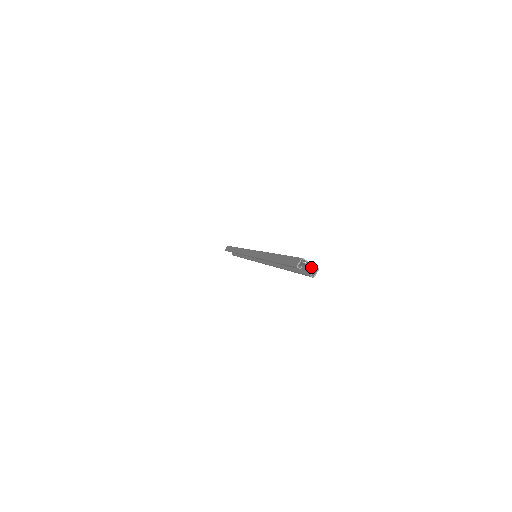
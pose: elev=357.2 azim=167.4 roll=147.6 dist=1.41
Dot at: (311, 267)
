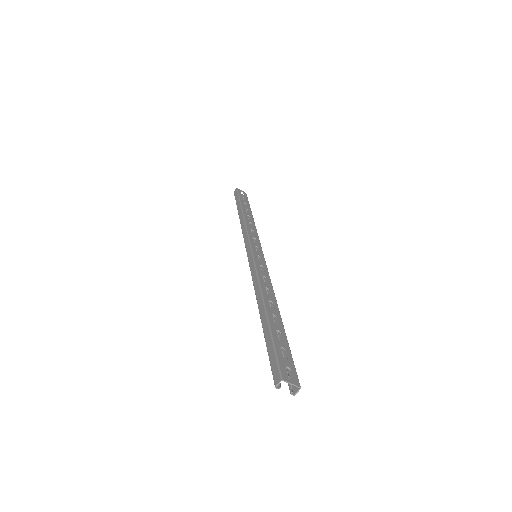
Dot at: (295, 373)
